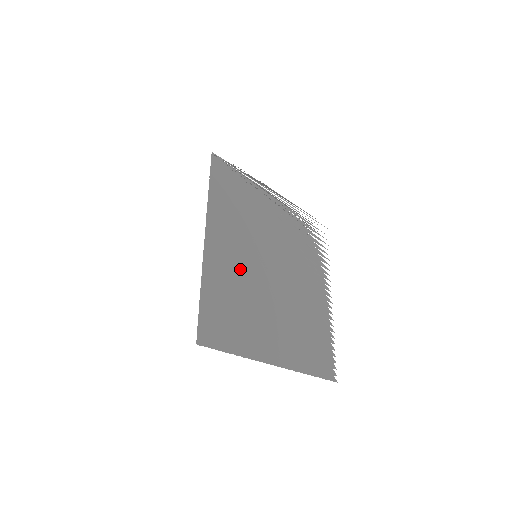
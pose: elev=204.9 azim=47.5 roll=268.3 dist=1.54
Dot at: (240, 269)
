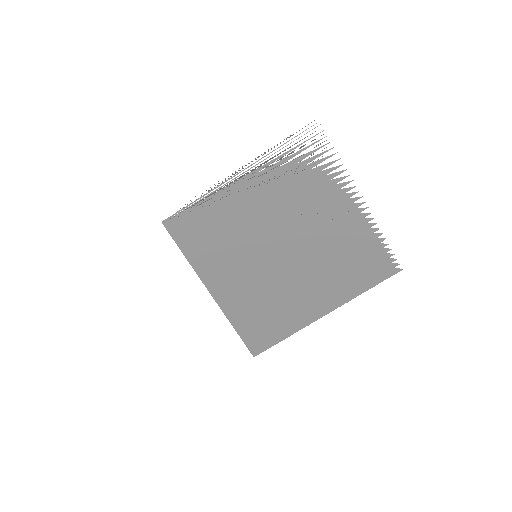
Dot at: (250, 282)
